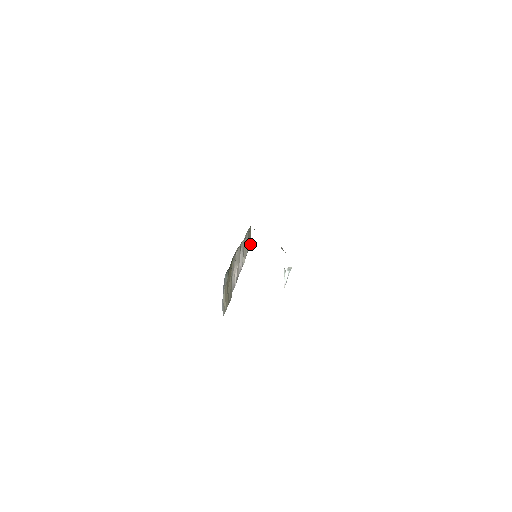
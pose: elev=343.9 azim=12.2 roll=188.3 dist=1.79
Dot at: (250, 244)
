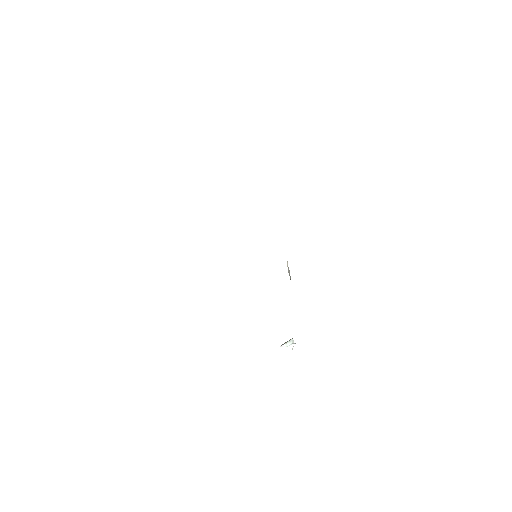
Dot at: occluded
